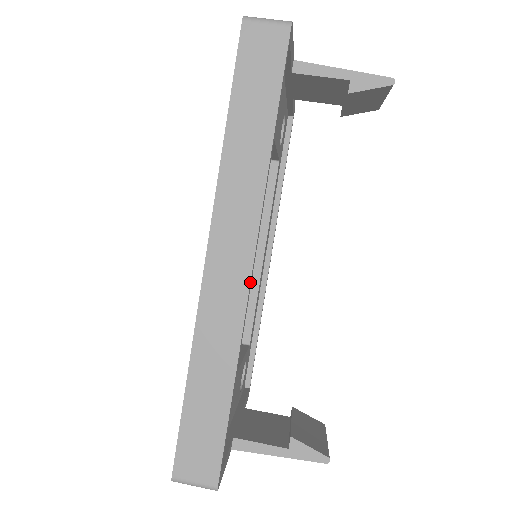
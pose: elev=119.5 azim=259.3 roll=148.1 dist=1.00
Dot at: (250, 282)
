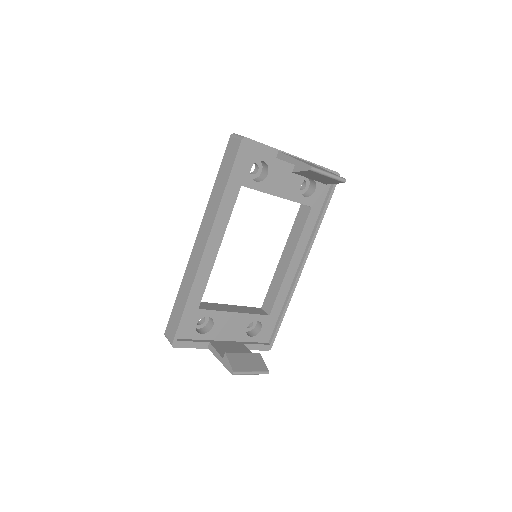
Dot at: (202, 256)
